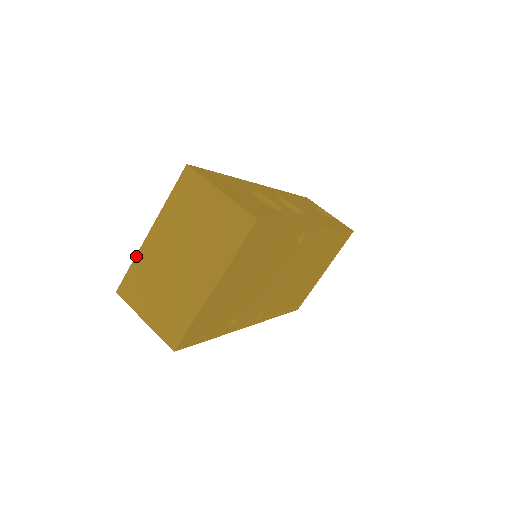
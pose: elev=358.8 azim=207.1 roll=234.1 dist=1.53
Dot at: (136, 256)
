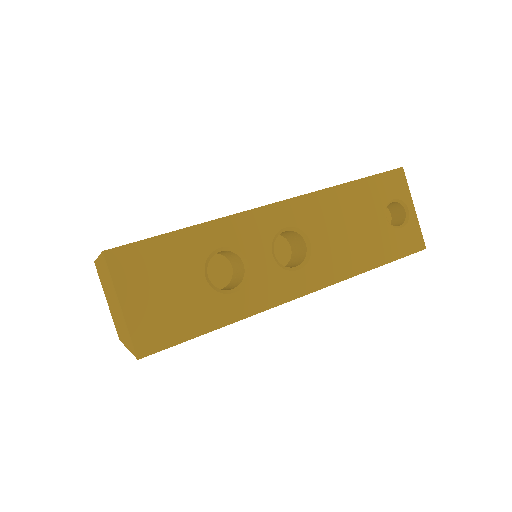
Dot at: (96, 260)
